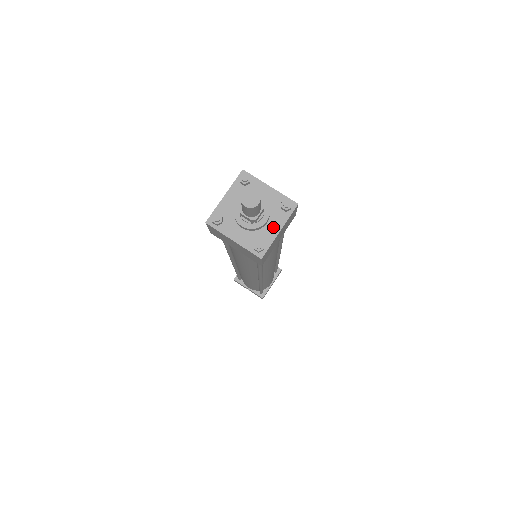
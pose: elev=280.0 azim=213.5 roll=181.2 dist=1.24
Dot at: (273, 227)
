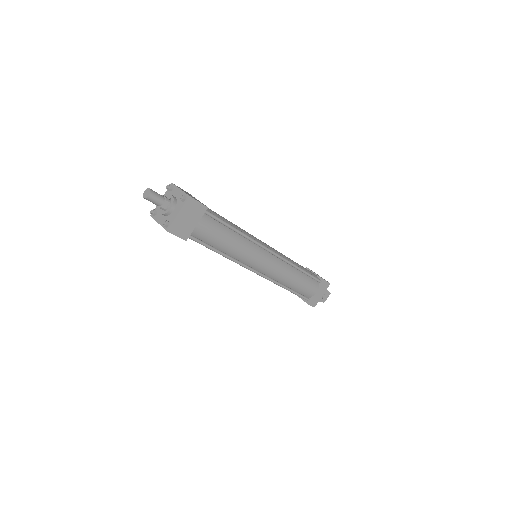
Dot at: (176, 212)
